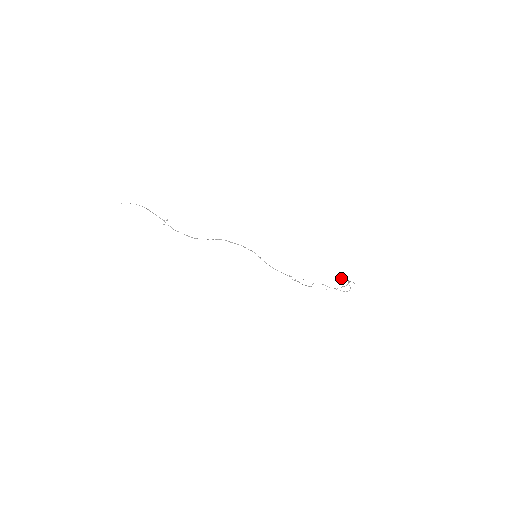
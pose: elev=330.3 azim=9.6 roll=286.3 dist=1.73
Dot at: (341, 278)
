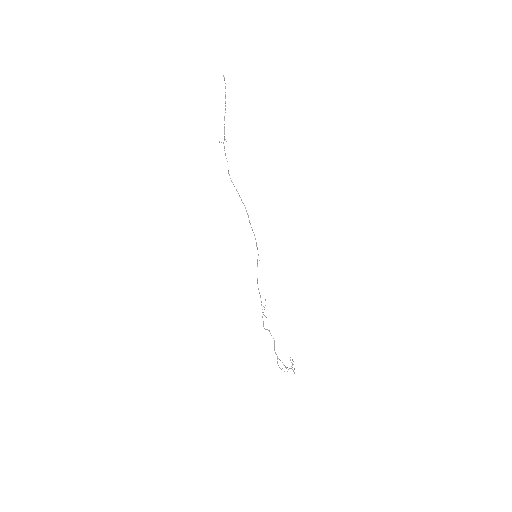
Dot at: (290, 357)
